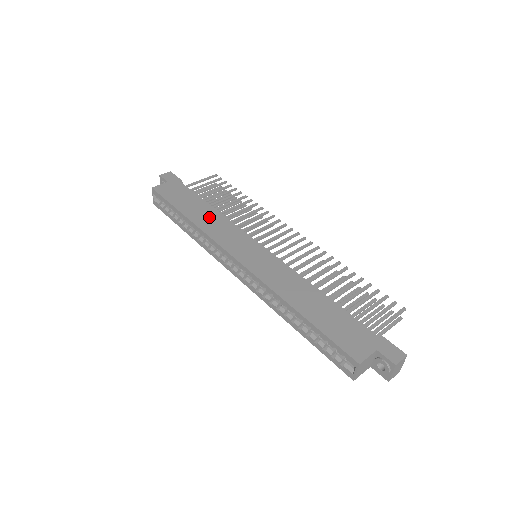
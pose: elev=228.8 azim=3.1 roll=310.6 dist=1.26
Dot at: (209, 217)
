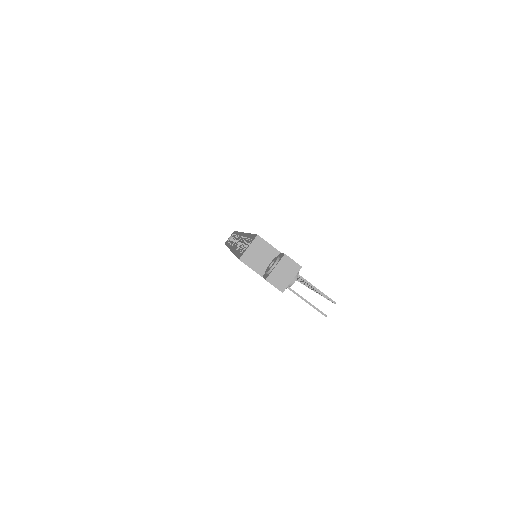
Dot at: occluded
